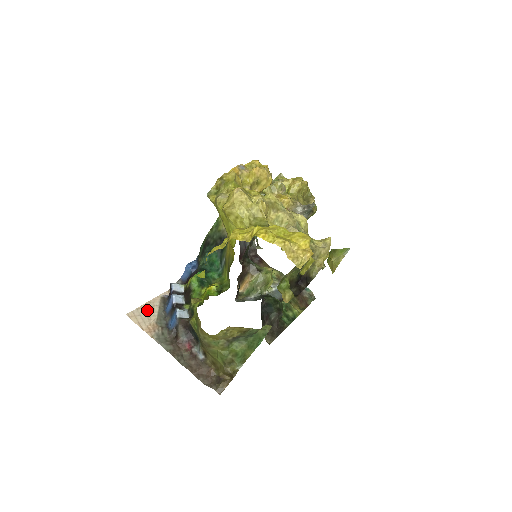
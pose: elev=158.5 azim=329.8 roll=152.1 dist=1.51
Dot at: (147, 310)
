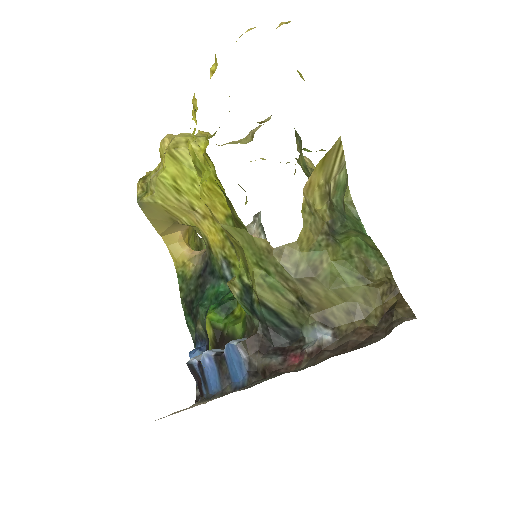
Dot at: (184, 409)
